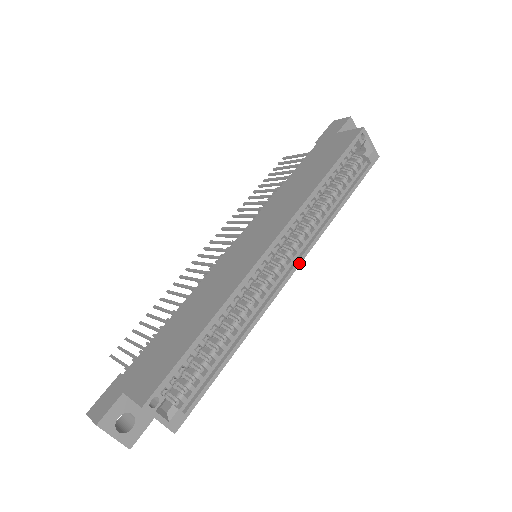
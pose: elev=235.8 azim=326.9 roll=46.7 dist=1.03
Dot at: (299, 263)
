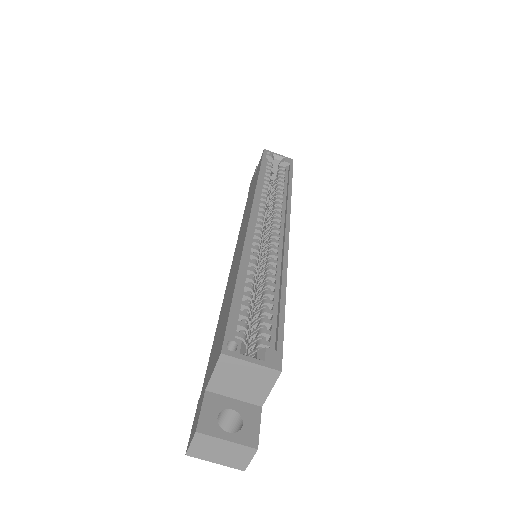
Dot at: (288, 223)
